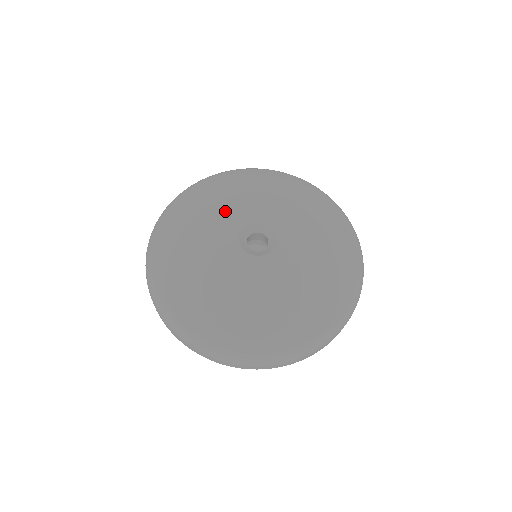
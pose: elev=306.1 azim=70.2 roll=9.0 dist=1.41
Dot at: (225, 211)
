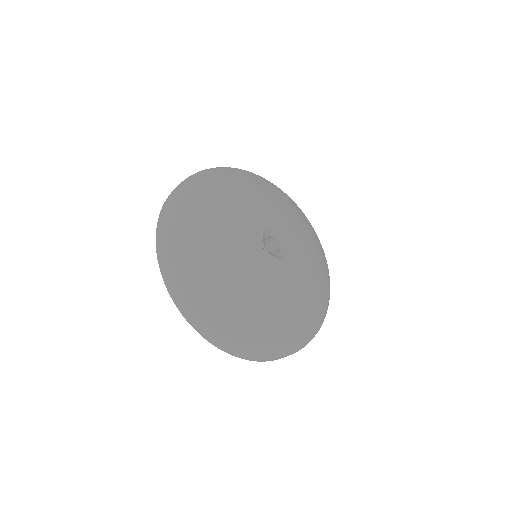
Dot at: (247, 210)
